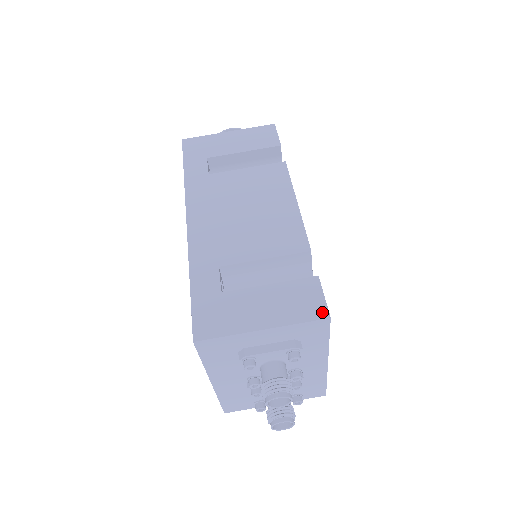
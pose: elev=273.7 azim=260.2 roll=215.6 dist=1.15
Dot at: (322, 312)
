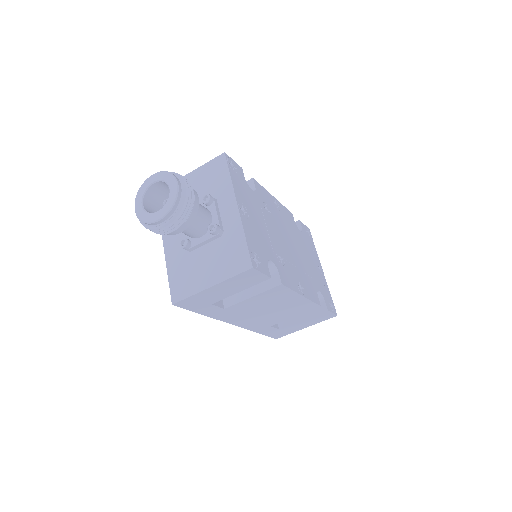
Dot at: (333, 316)
